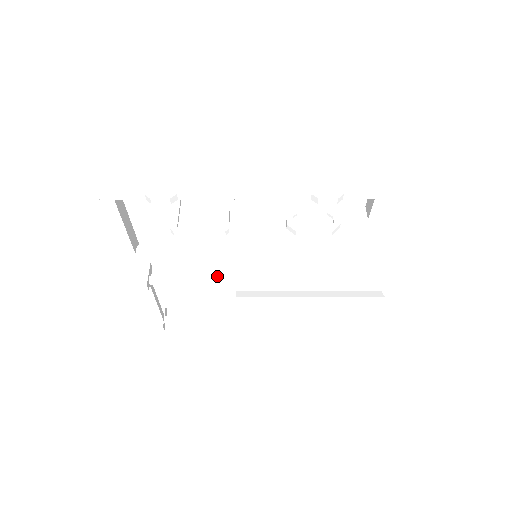
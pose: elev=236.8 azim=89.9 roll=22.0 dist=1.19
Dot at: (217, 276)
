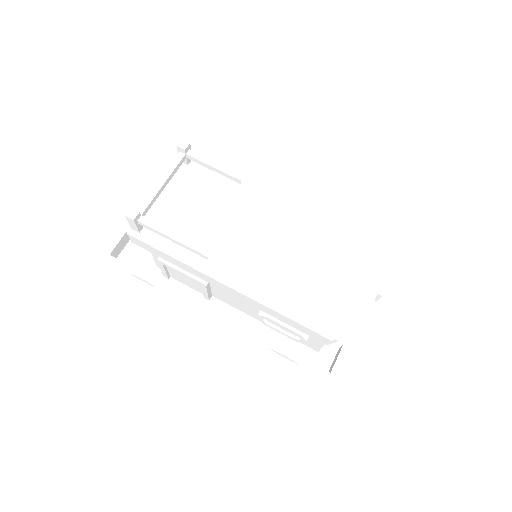
Dot at: occluded
